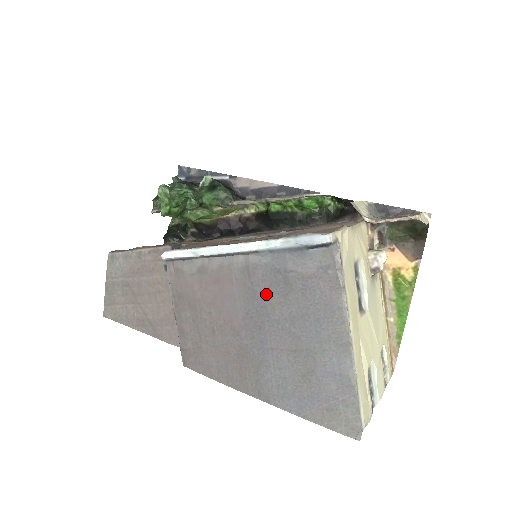
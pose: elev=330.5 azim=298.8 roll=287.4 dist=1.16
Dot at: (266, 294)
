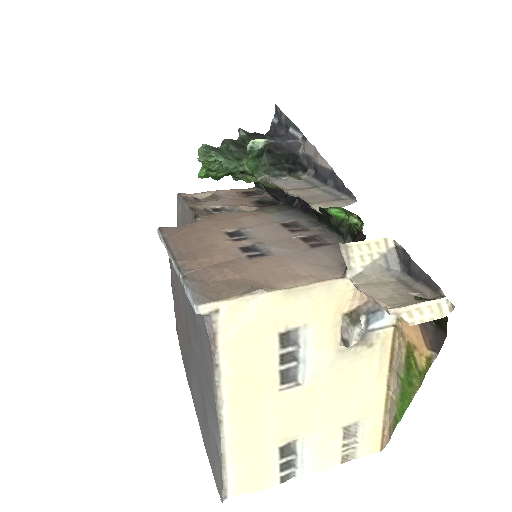
Dot at: (189, 319)
